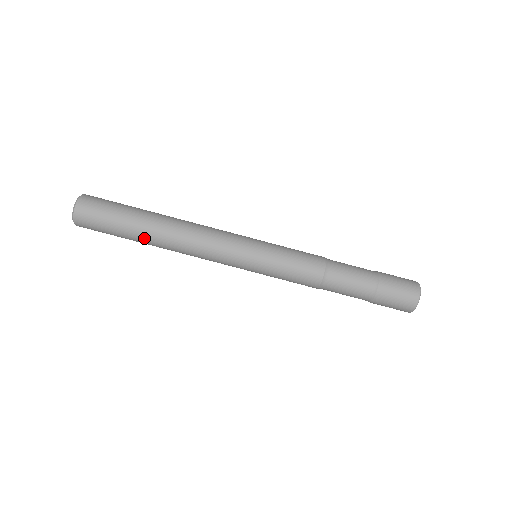
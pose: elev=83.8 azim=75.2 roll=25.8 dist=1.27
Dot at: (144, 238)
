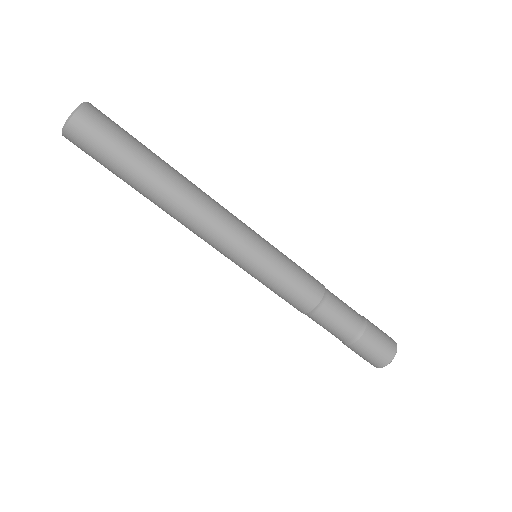
Dot at: (140, 193)
